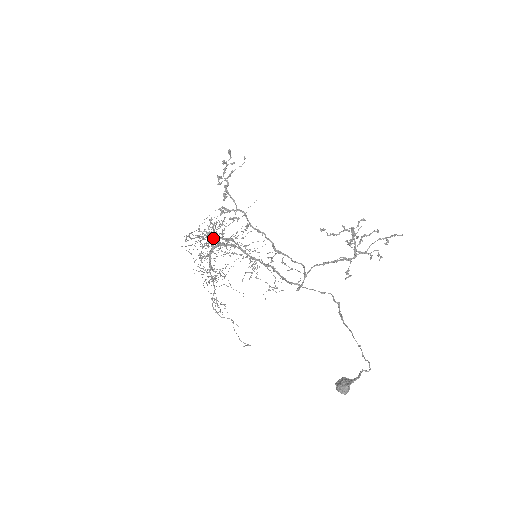
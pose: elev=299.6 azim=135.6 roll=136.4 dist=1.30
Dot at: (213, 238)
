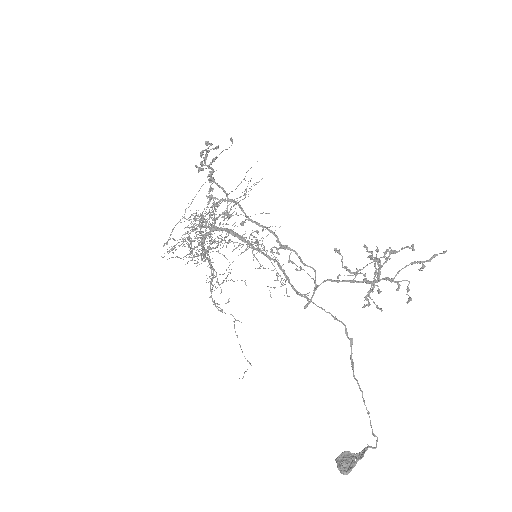
Dot at: (202, 234)
